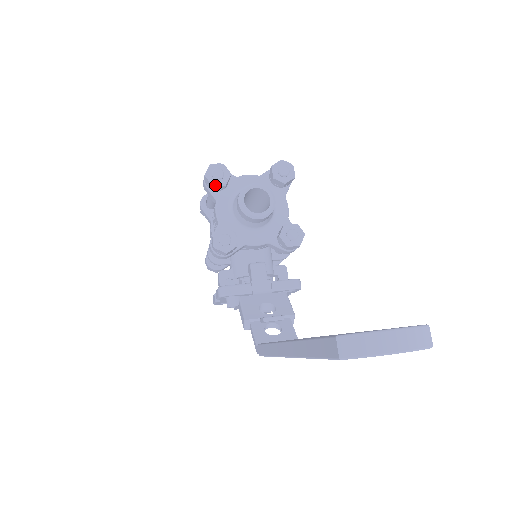
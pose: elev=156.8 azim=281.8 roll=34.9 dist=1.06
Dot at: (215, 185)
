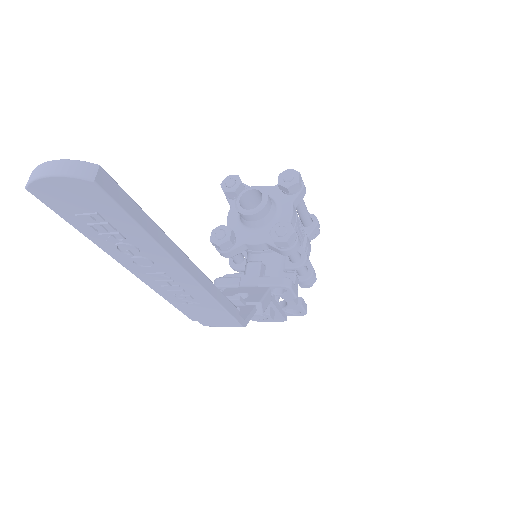
Dot at: (226, 192)
